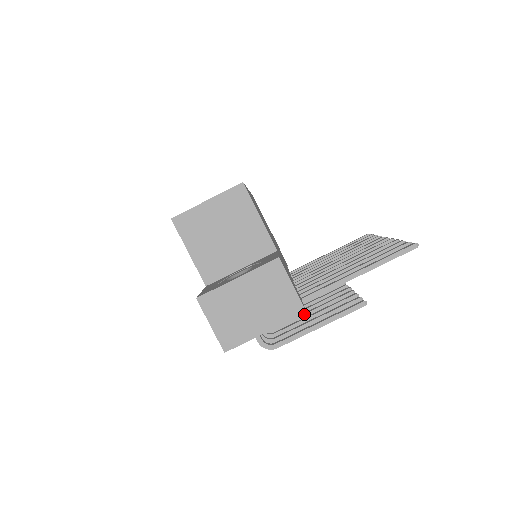
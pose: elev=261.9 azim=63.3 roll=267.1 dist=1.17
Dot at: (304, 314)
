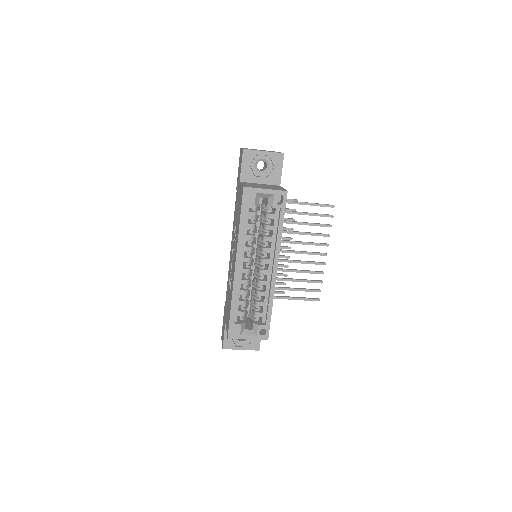
Dot at: occluded
